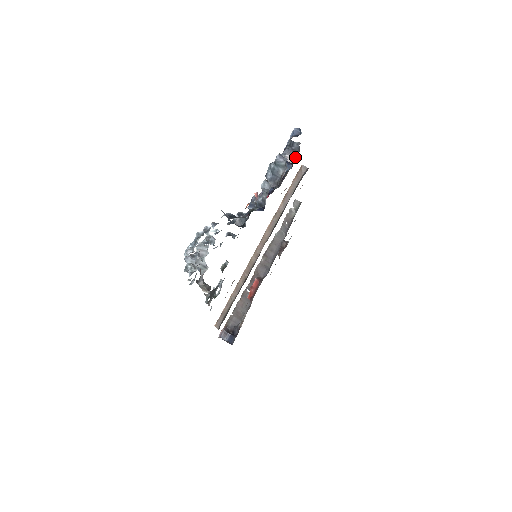
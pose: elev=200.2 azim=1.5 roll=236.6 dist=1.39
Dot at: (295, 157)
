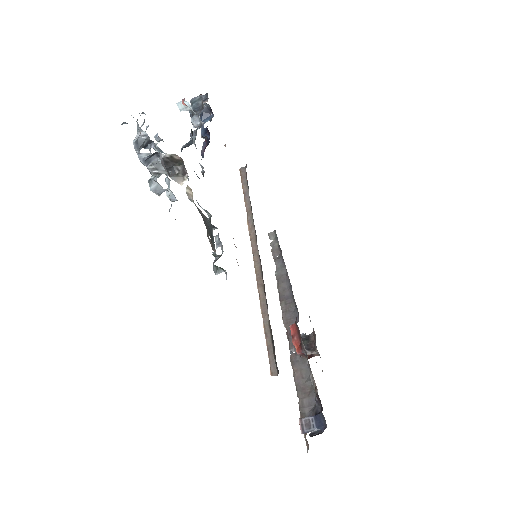
Dot at: (207, 100)
